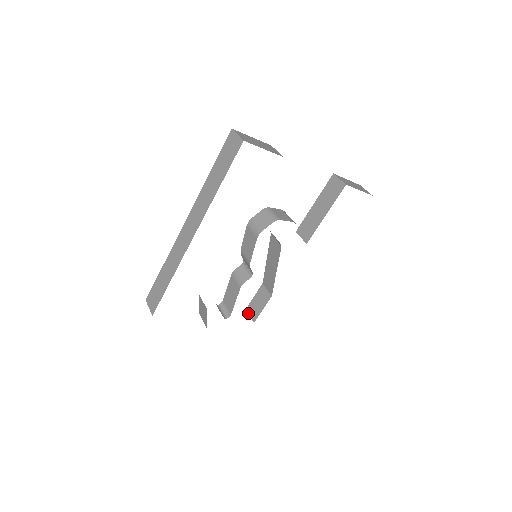
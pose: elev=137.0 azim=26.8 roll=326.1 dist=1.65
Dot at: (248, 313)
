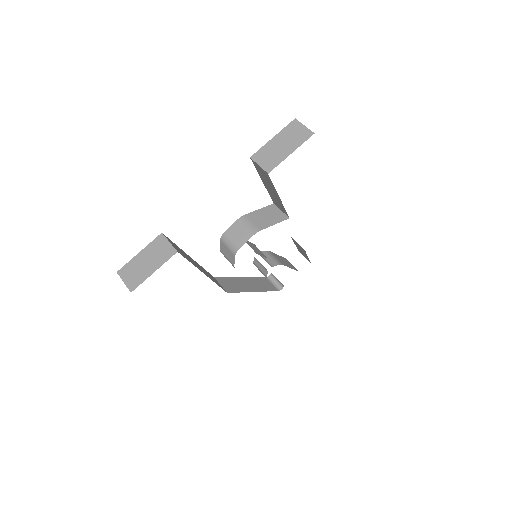
Dot at: occluded
